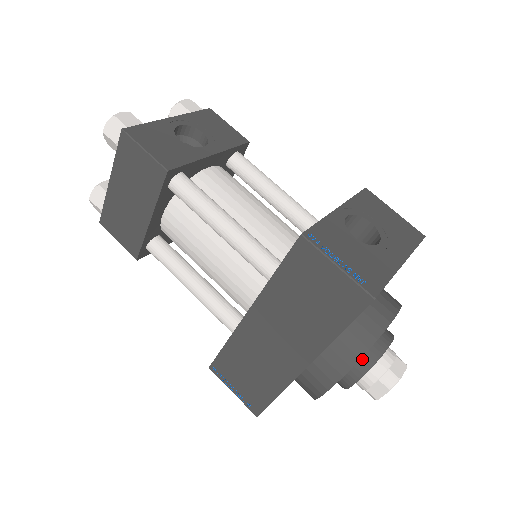
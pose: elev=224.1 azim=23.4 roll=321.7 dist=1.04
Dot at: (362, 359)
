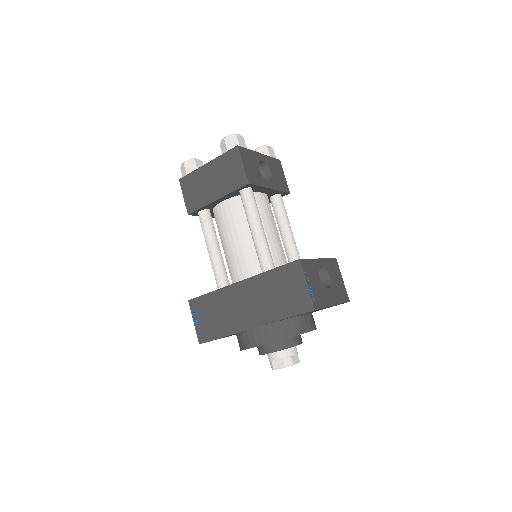
Dot at: (282, 342)
